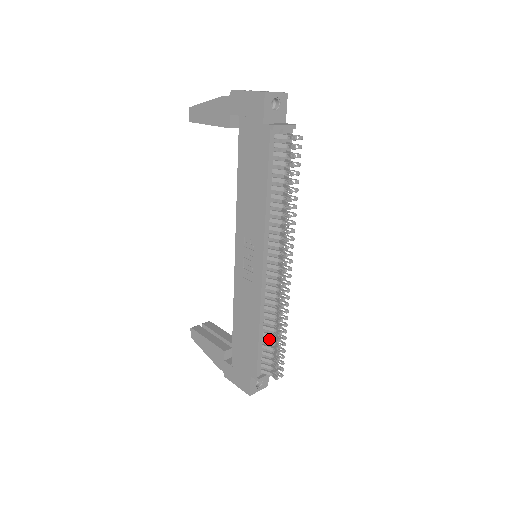
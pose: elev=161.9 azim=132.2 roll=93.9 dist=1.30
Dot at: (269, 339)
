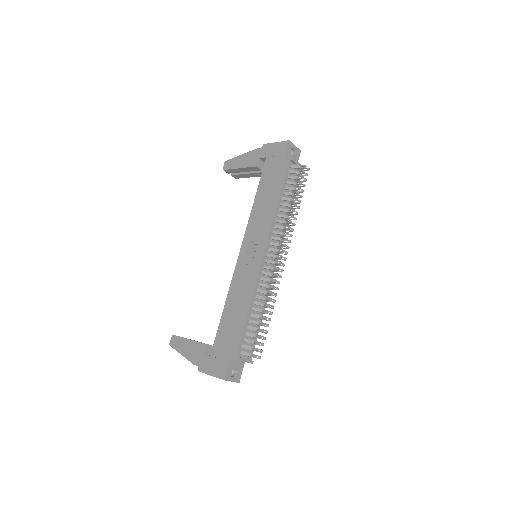
Dot at: (255, 320)
